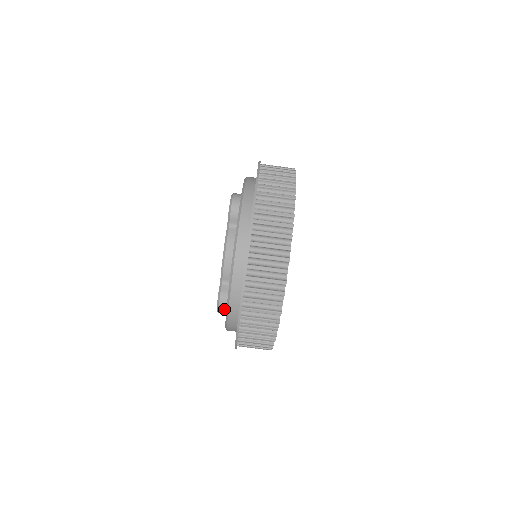
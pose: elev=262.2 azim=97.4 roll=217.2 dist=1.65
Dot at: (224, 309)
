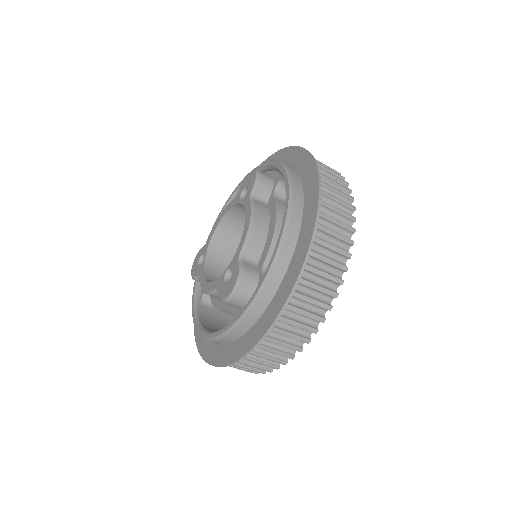
Dot at: occluded
